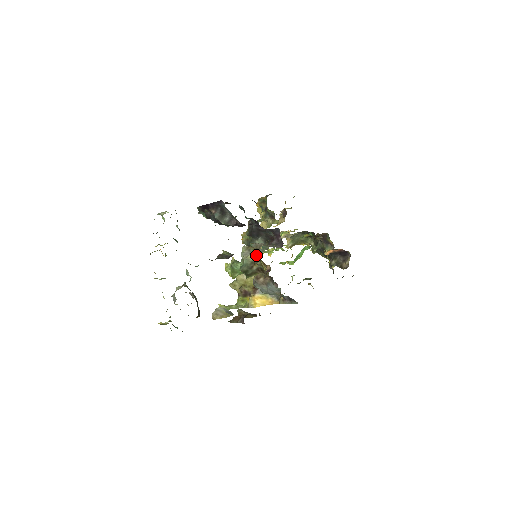
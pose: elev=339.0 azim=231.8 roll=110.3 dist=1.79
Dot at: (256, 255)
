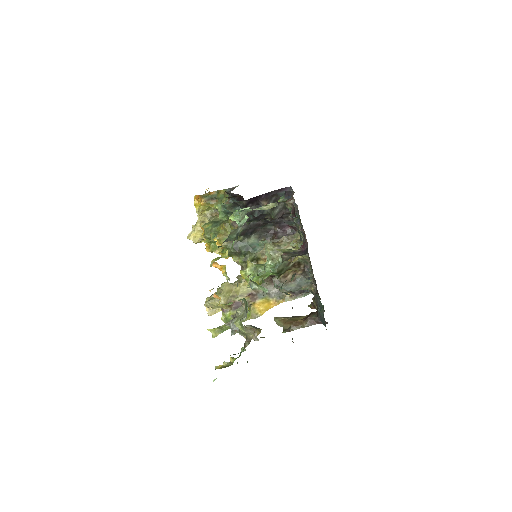
Dot at: (252, 255)
